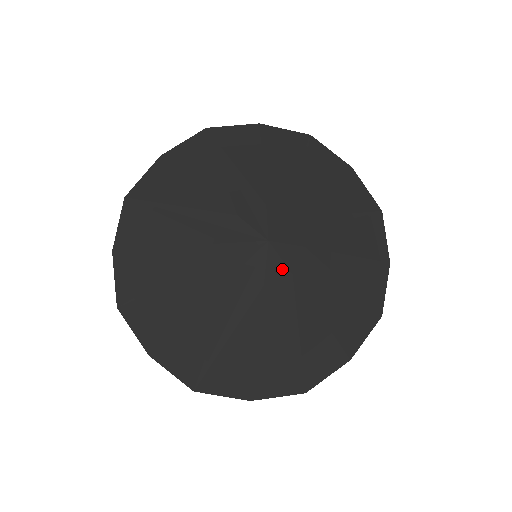
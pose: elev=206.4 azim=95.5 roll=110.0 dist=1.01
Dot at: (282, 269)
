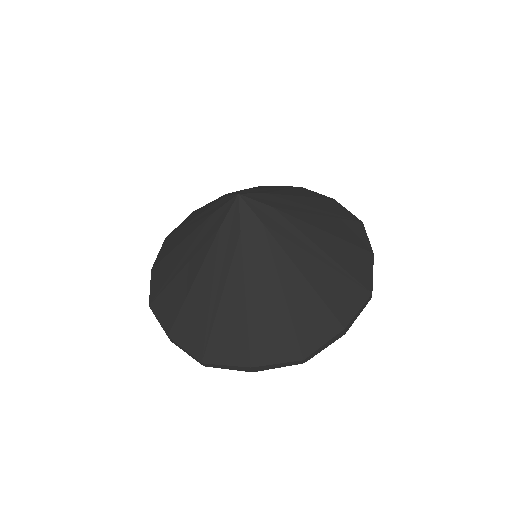
Dot at: (253, 218)
